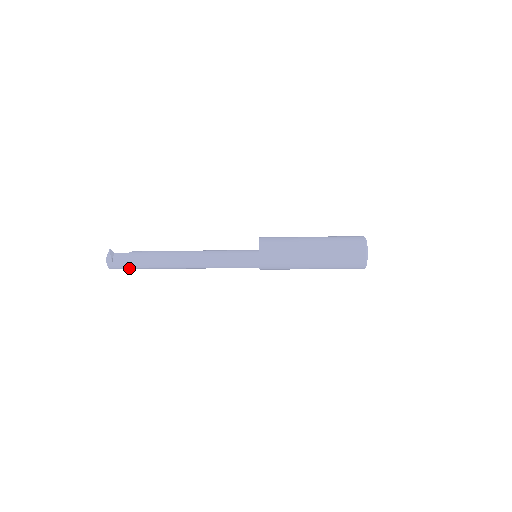
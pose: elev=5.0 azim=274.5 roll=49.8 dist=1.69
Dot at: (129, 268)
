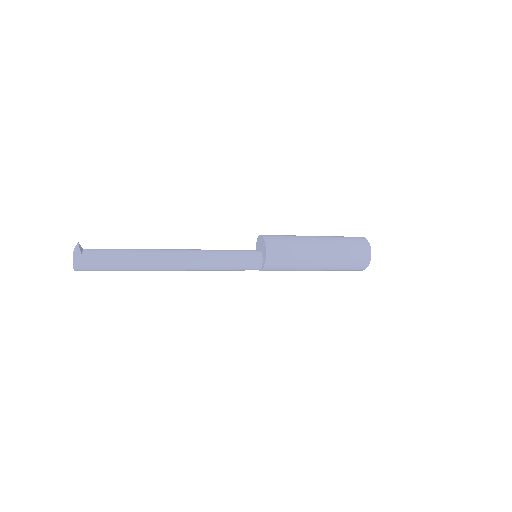
Dot at: (101, 268)
